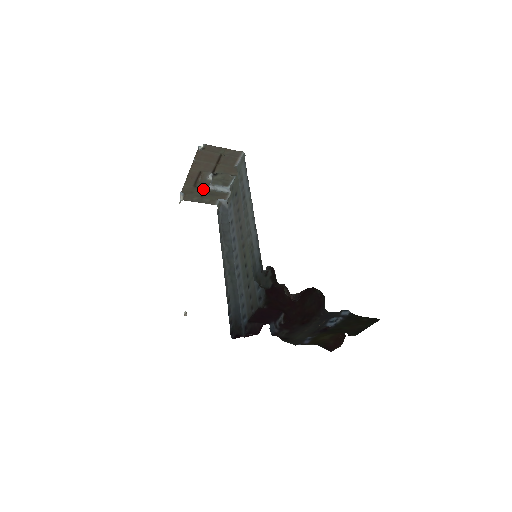
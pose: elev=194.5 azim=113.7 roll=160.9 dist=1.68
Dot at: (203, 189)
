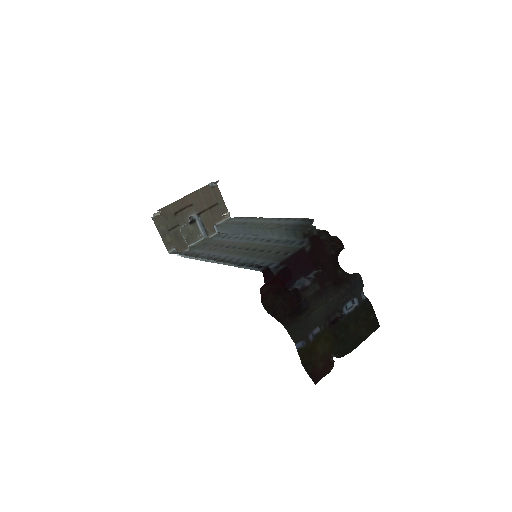
Dot at: (177, 224)
